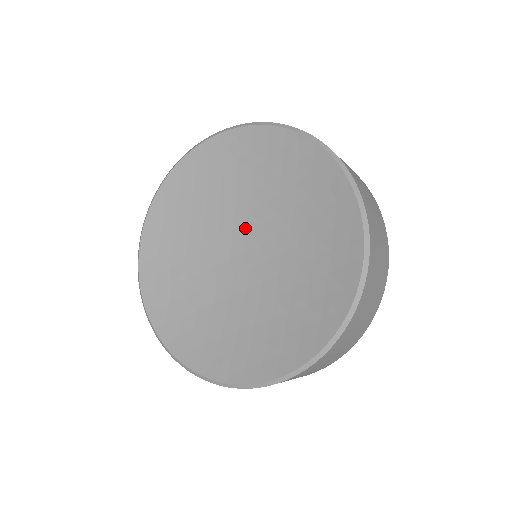
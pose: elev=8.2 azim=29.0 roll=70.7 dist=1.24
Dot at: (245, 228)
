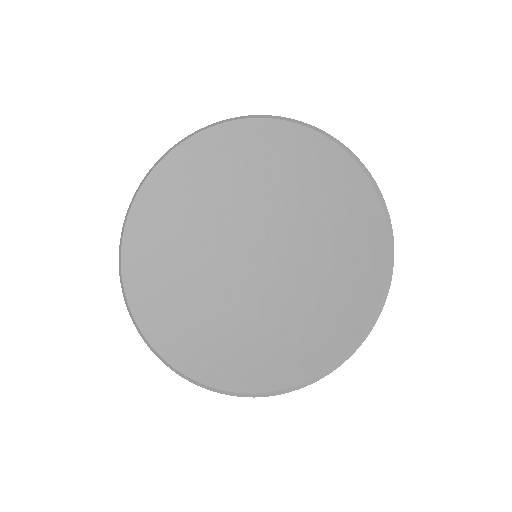
Dot at: (246, 227)
